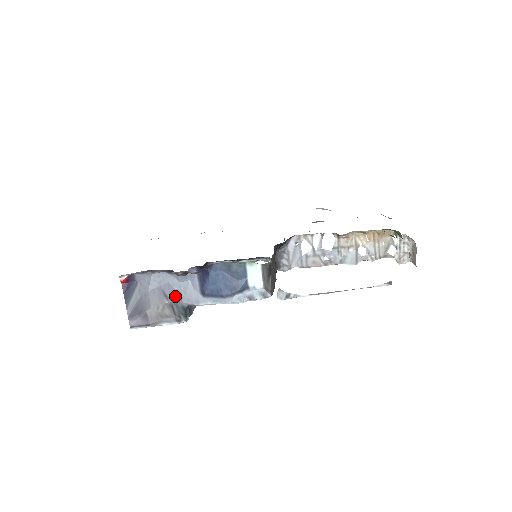
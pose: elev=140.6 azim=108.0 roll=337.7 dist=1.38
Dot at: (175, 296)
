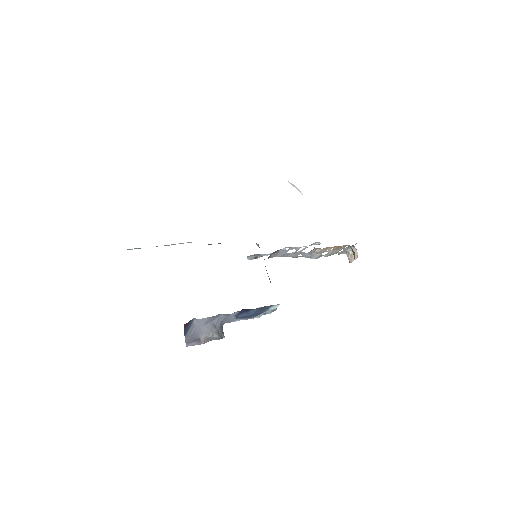
Dot at: (220, 324)
